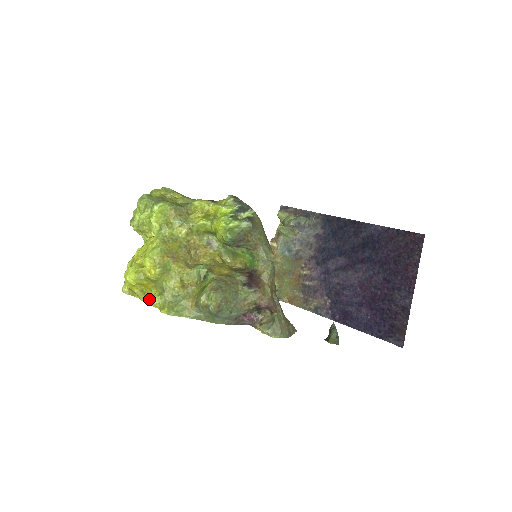
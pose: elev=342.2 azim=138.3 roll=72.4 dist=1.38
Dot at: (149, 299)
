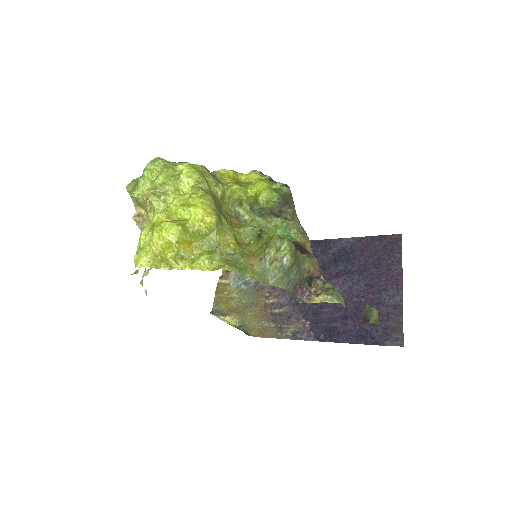
Dot at: (192, 263)
